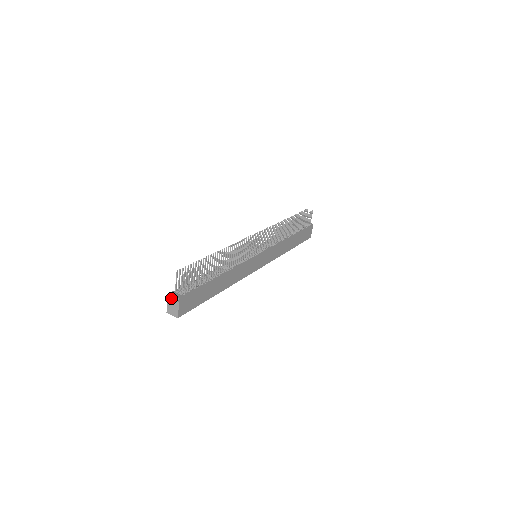
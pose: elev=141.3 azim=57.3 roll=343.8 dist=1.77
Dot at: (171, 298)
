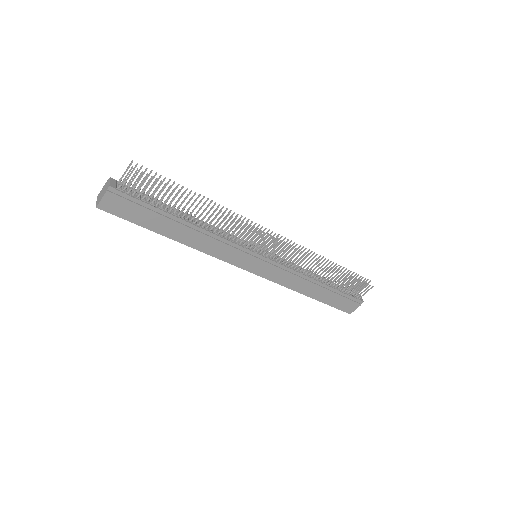
Dot at: (107, 183)
